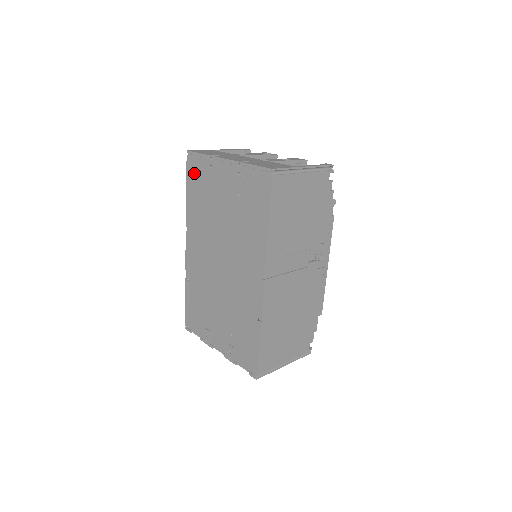
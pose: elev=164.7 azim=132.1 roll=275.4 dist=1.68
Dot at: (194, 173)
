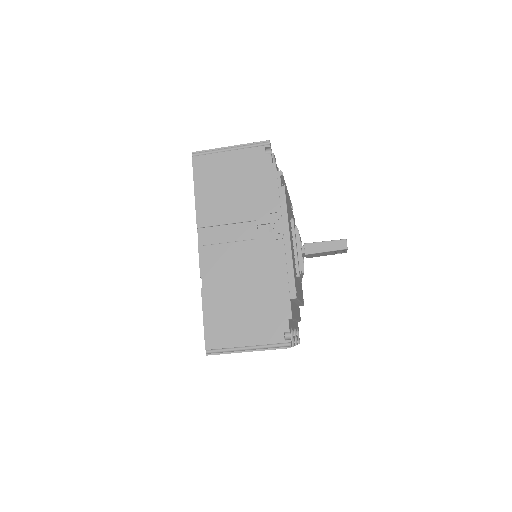
Dot at: occluded
